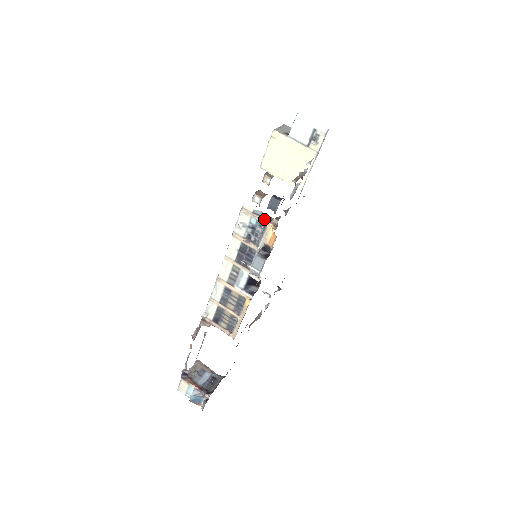
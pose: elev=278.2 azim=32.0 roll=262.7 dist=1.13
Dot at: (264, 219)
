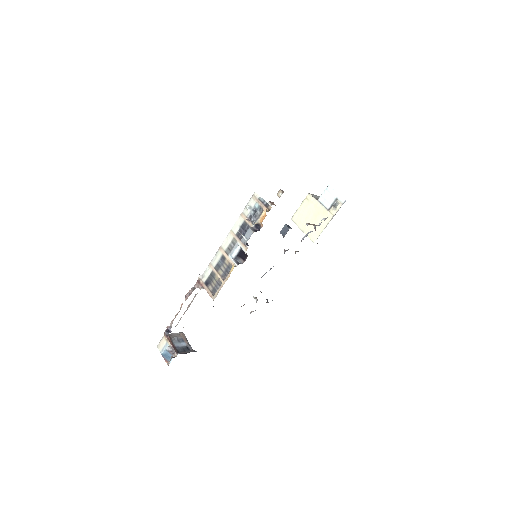
Dot at: (264, 205)
